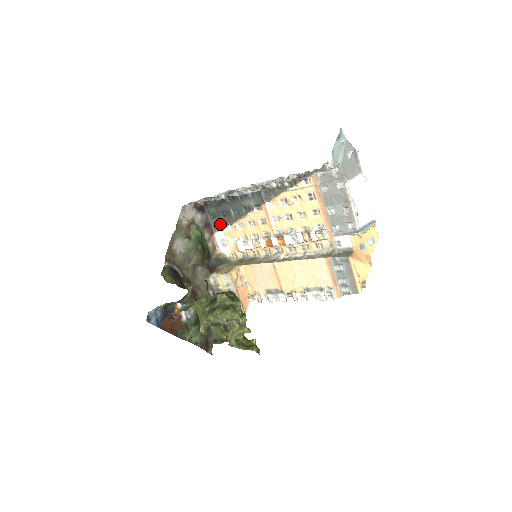
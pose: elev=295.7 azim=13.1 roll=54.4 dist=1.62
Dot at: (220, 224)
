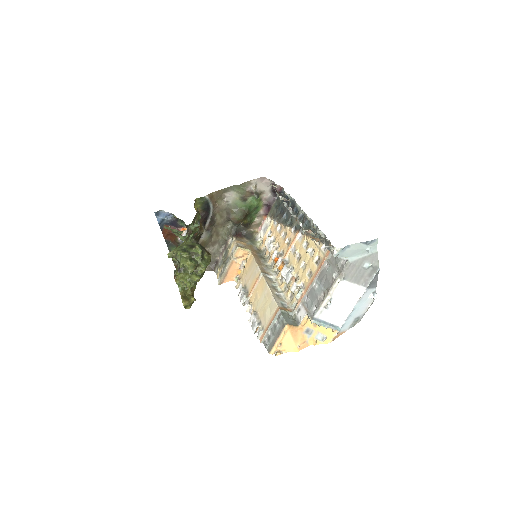
Dot at: (274, 214)
